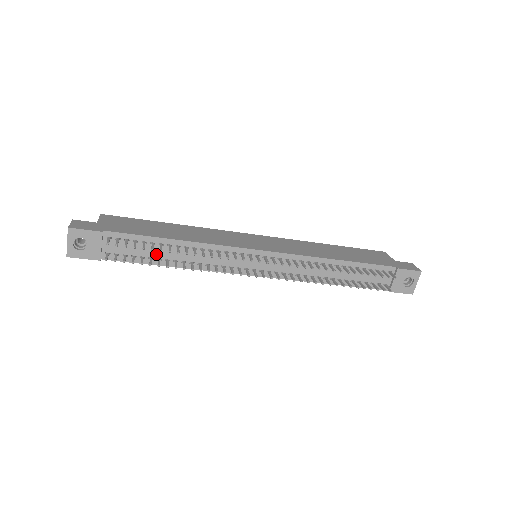
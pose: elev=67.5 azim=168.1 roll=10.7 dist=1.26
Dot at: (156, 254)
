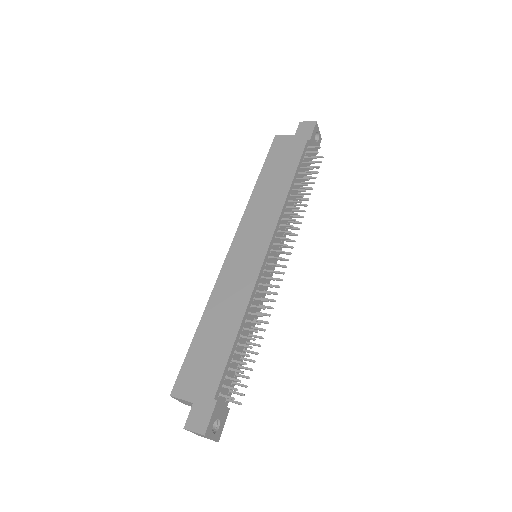
Dot at: occluded
